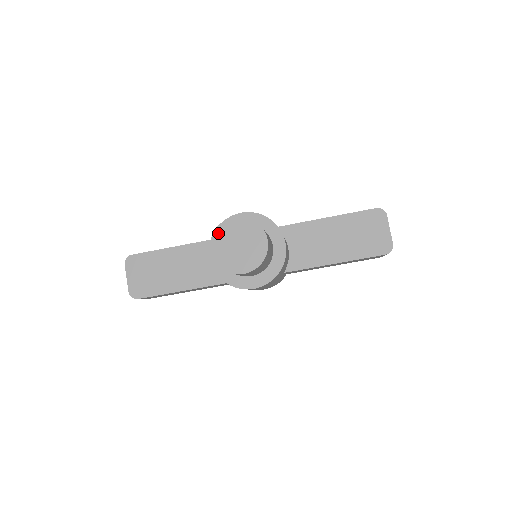
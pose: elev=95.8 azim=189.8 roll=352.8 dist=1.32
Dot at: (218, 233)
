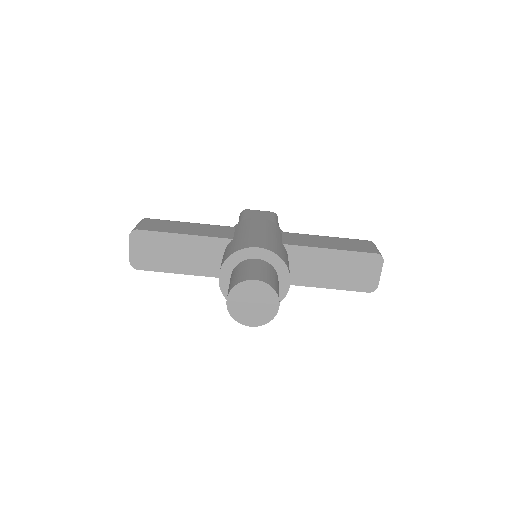
Dot at: (237, 289)
